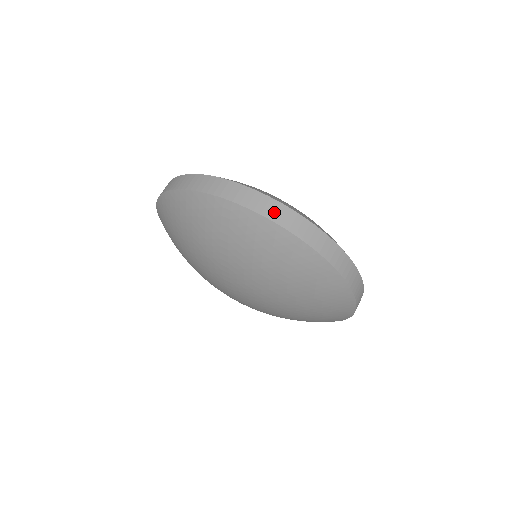
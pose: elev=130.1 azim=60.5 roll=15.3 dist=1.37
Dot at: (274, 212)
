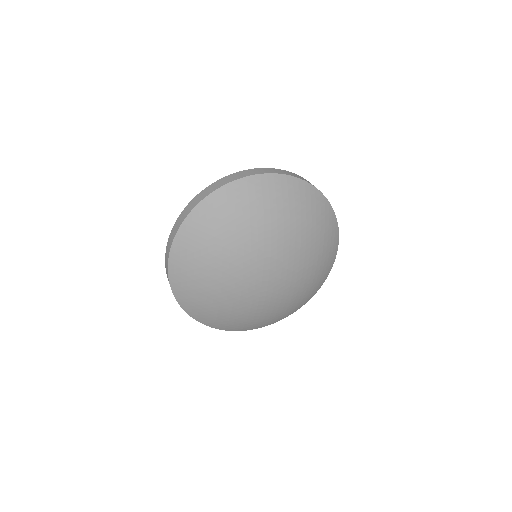
Dot at: (290, 174)
